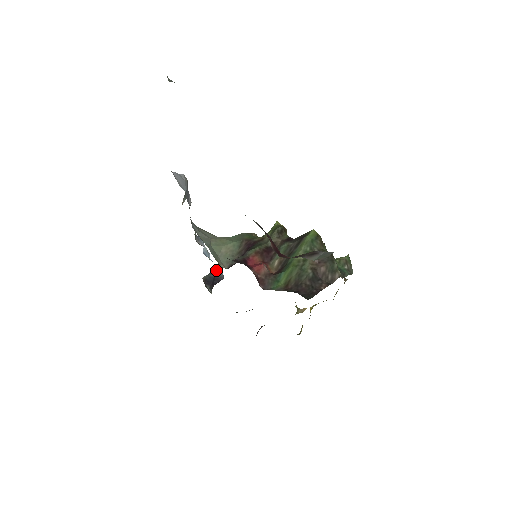
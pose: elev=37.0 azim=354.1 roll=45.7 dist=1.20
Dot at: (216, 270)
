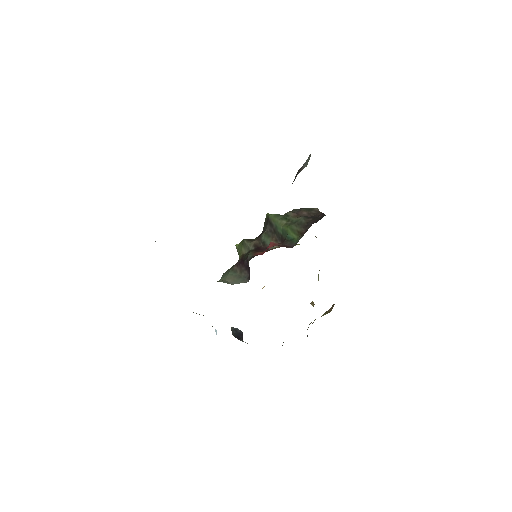
Dot at: (232, 327)
